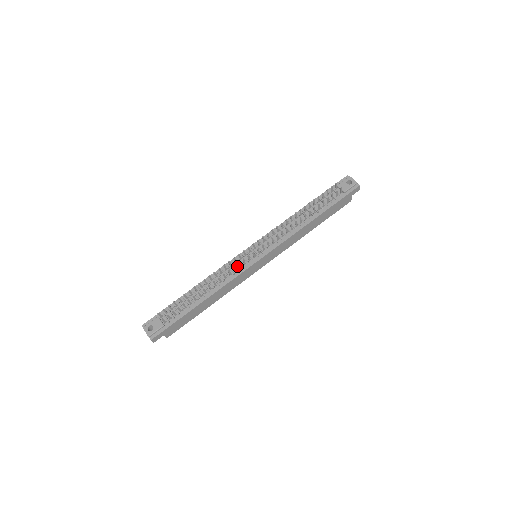
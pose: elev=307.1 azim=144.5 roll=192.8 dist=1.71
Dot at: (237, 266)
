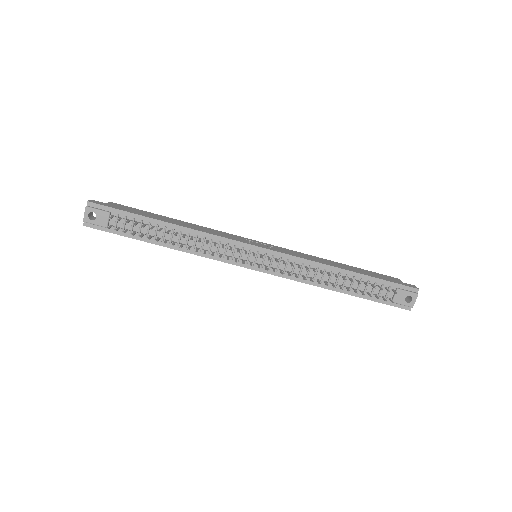
Dot at: (228, 251)
